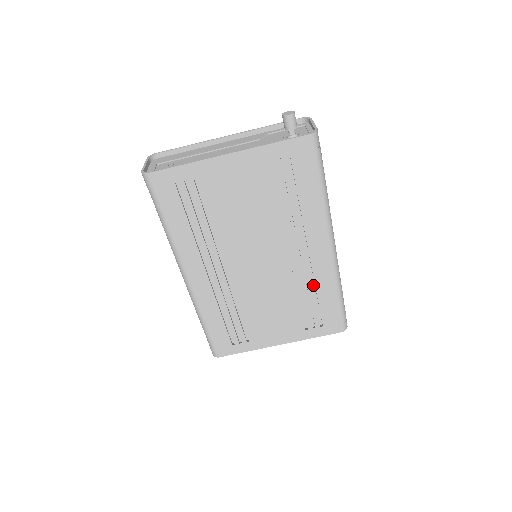
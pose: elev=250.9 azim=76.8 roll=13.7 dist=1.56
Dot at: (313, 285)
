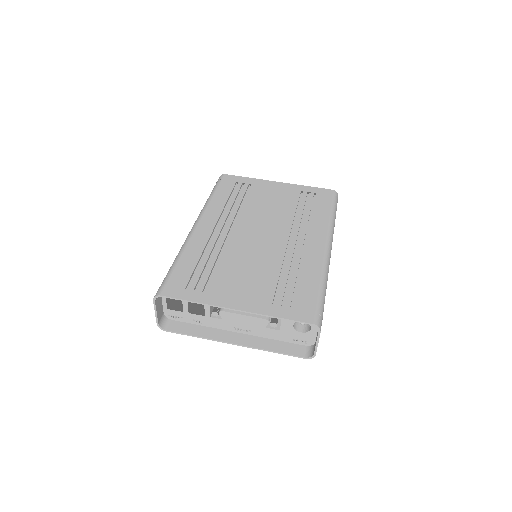
Dot at: (299, 270)
